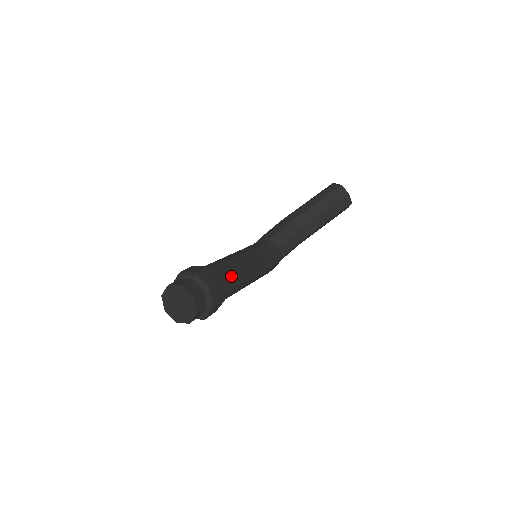
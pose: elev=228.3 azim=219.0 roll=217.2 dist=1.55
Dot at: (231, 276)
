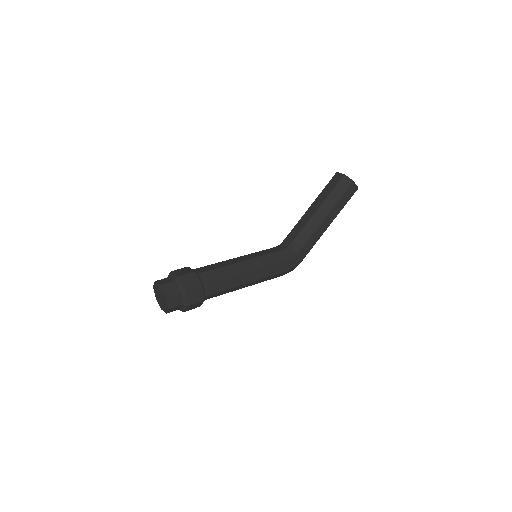
Dot at: (213, 271)
